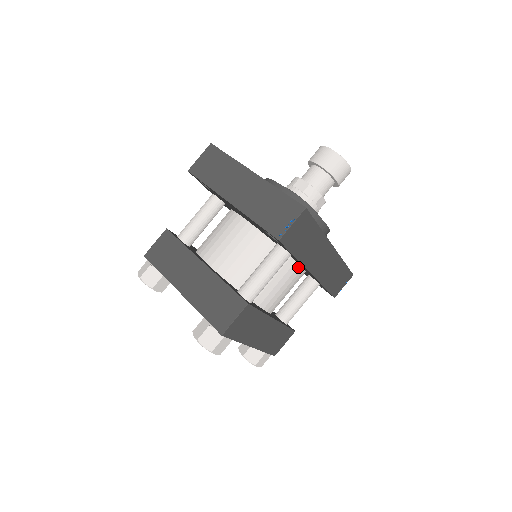
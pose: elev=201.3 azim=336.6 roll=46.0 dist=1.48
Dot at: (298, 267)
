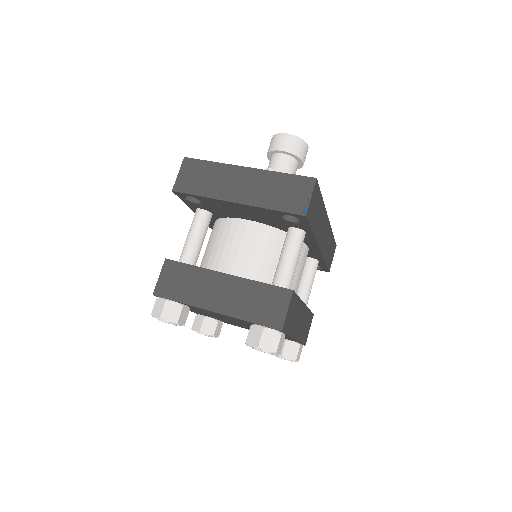
Dot at: (305, 248)
